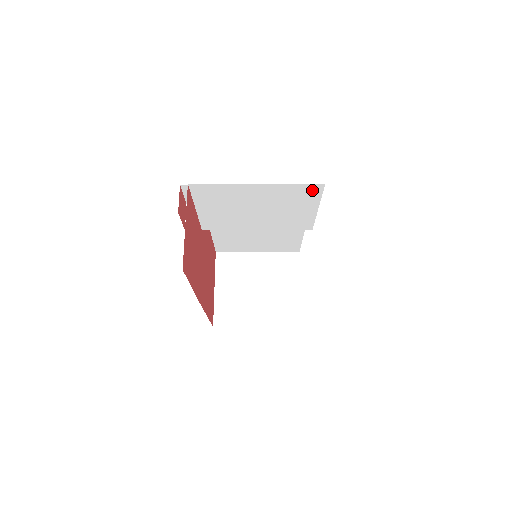
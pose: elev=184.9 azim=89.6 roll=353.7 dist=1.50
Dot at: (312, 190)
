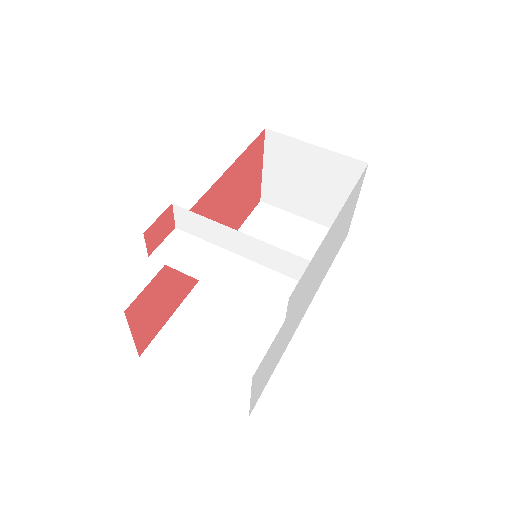
Dot at: occluded
